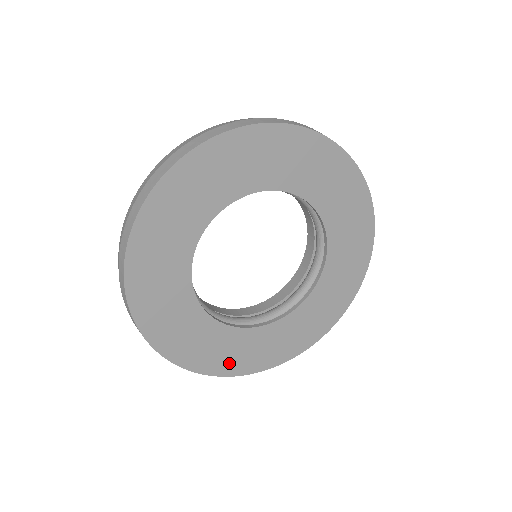
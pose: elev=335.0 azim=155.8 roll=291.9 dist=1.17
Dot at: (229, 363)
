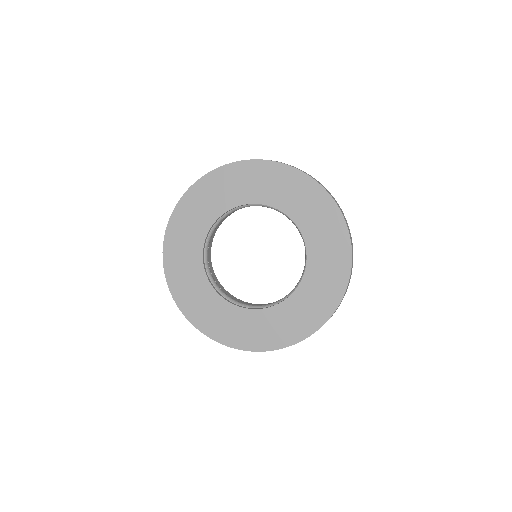
Dot at: (288, 334)
